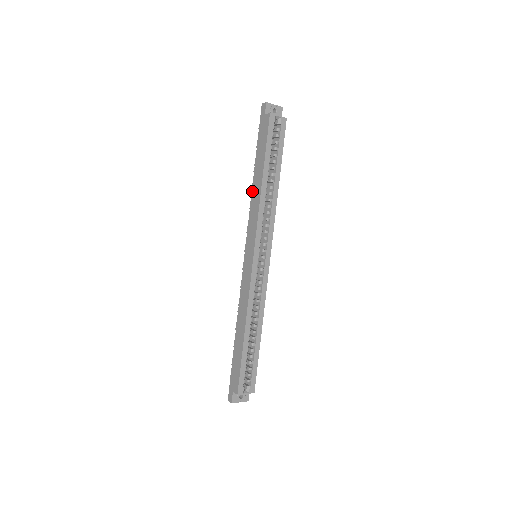
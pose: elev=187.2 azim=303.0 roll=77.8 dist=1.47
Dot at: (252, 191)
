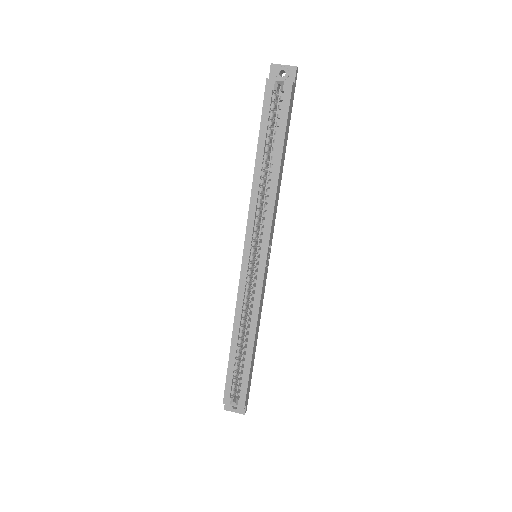
Dot at: occluded
